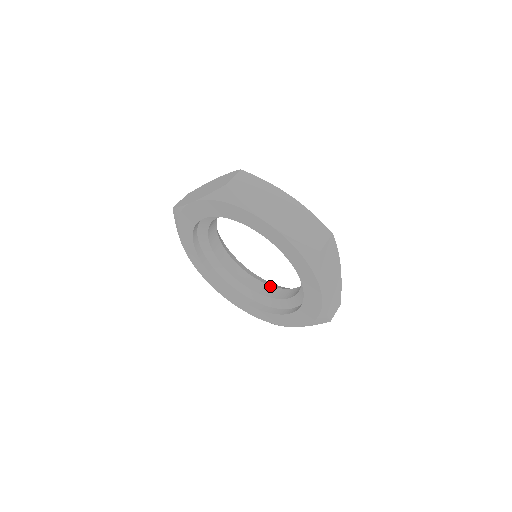
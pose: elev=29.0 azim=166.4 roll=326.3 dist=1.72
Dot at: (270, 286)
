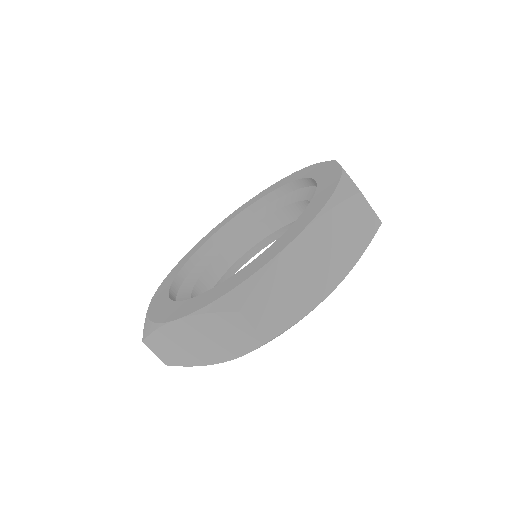
Dot at: occluded
